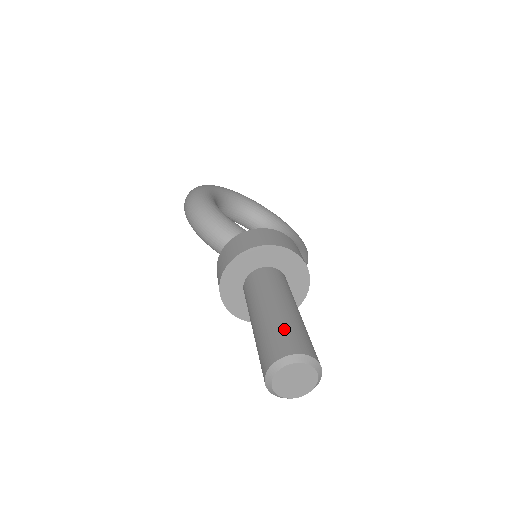
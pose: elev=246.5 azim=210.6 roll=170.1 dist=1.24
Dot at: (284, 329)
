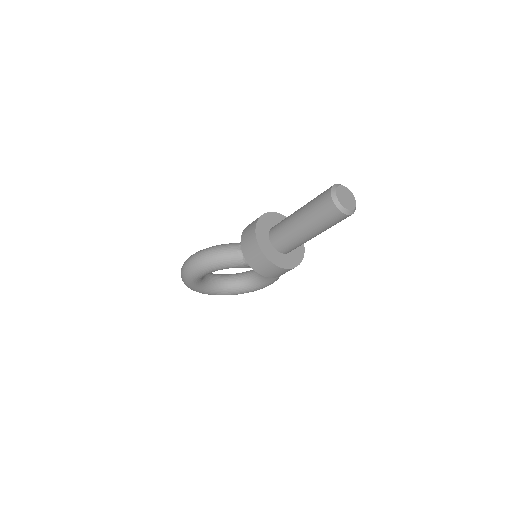
Dot at: occluded
